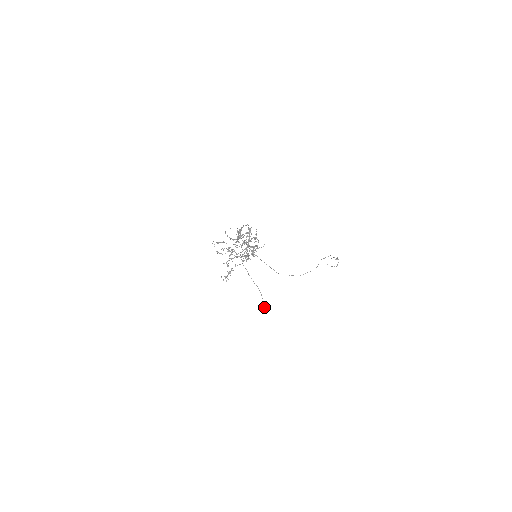
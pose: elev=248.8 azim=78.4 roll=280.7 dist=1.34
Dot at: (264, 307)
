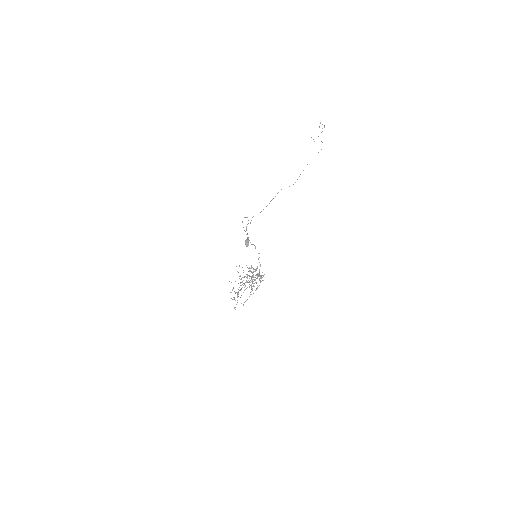
Dot at: (247, 245)
